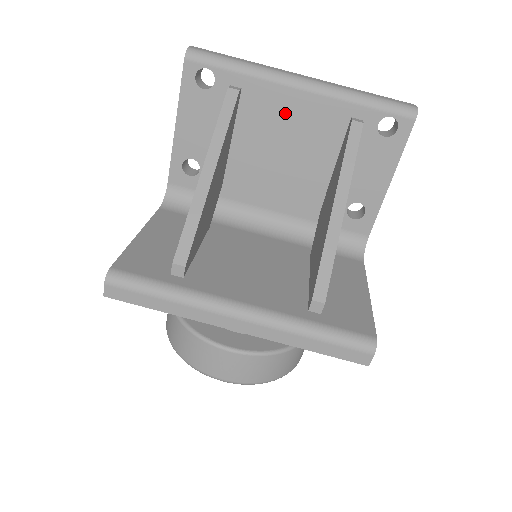
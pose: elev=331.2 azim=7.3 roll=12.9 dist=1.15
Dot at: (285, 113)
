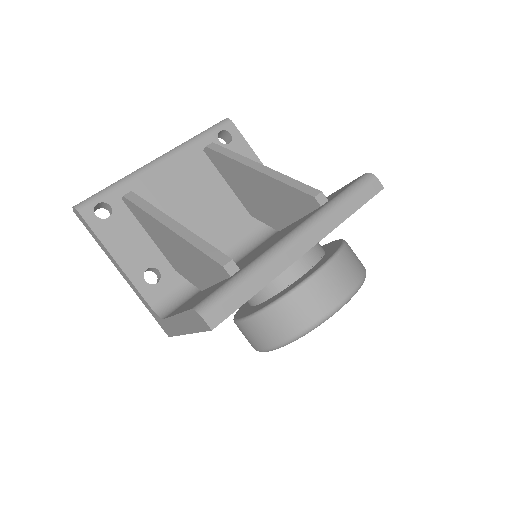
Dot at: (169, 183)
